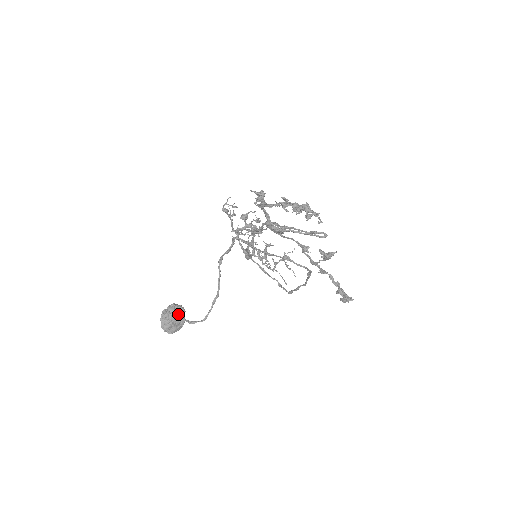
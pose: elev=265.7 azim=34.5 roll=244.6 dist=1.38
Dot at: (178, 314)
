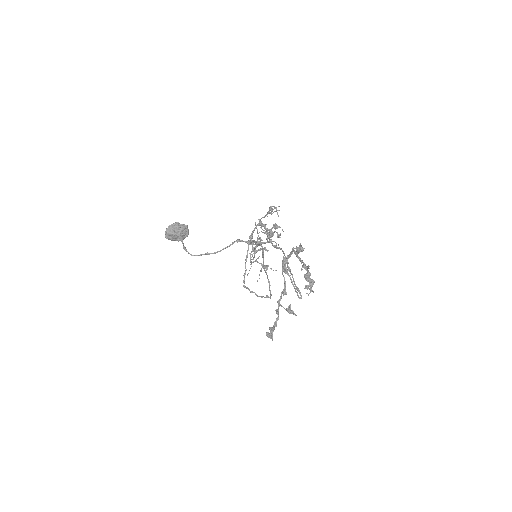
Dot at: (183, 234)
